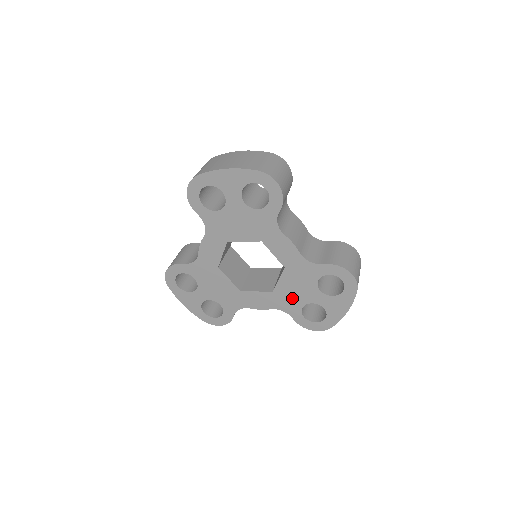
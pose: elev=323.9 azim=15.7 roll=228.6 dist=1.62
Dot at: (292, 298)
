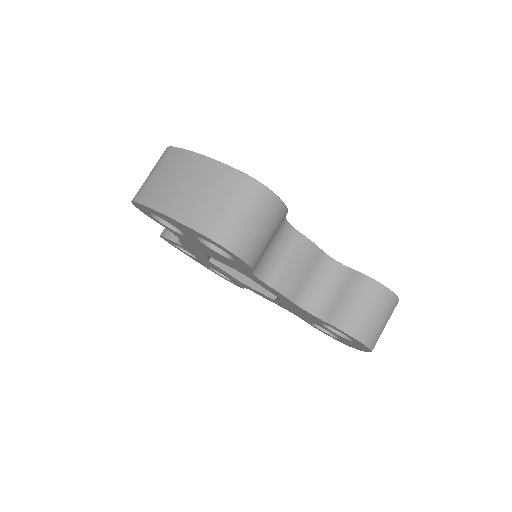
Dot at: (298, 314)
